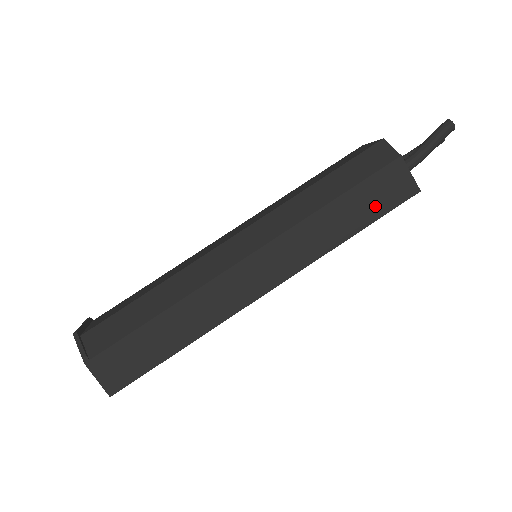
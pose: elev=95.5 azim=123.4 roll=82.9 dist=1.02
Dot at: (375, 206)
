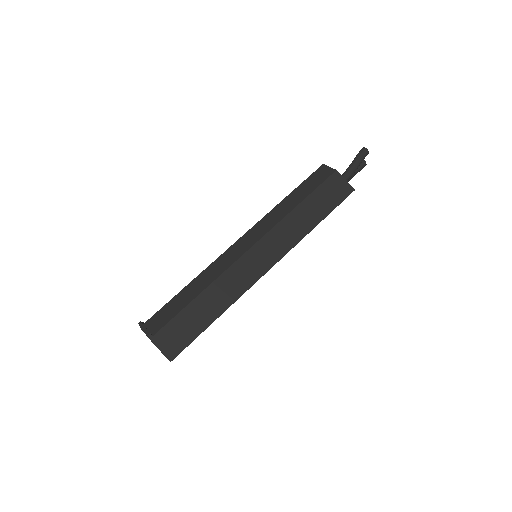
Dot at: (327, 204)
